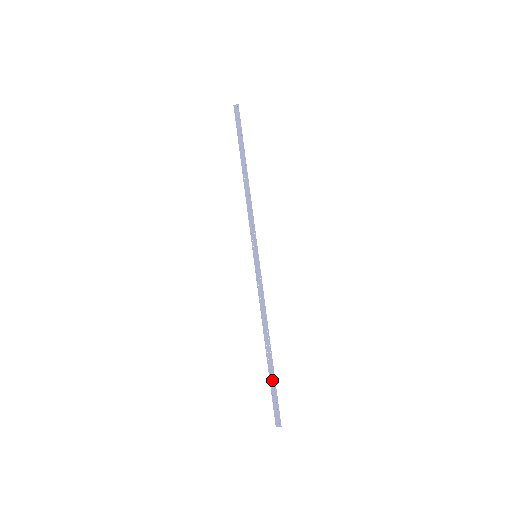
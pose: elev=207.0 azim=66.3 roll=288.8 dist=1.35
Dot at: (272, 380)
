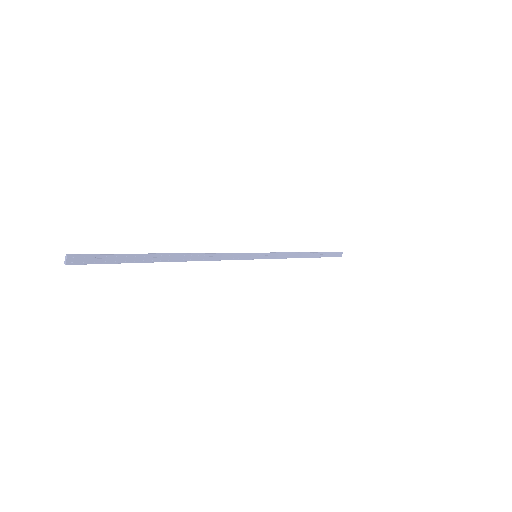
Dot at: (134, 258)
